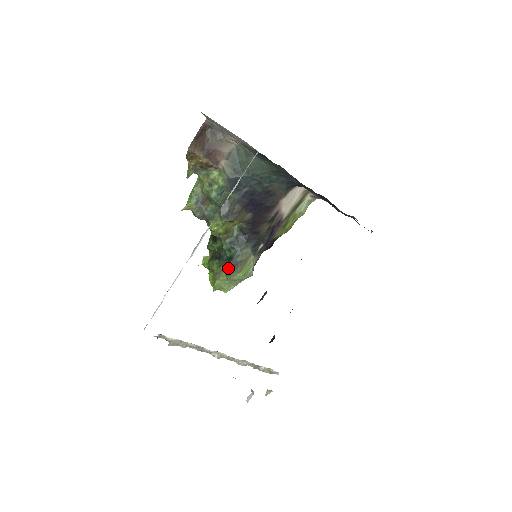
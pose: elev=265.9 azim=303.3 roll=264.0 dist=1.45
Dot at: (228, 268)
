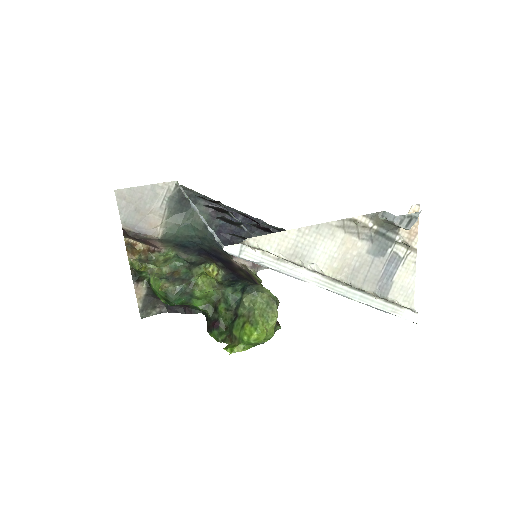
Dot at: (249, 288)
